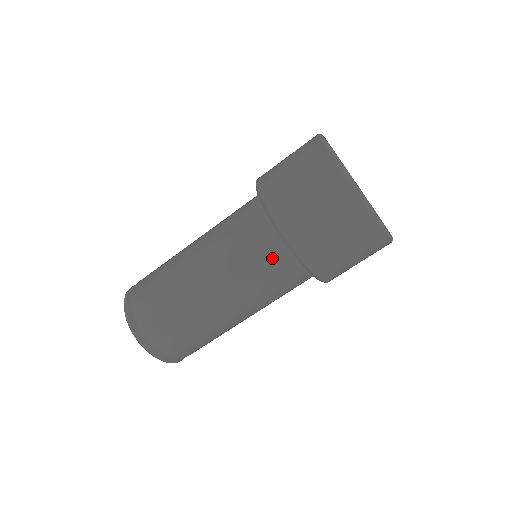
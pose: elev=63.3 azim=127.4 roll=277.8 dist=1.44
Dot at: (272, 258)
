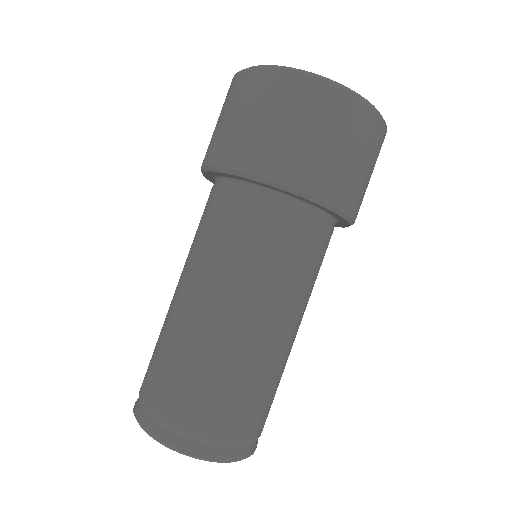
Dot at: (225, 206)
